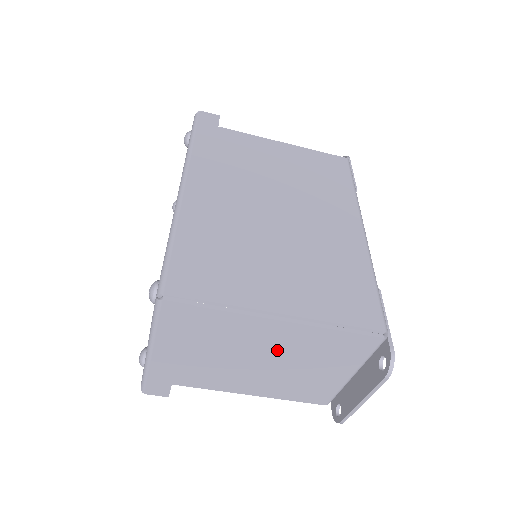
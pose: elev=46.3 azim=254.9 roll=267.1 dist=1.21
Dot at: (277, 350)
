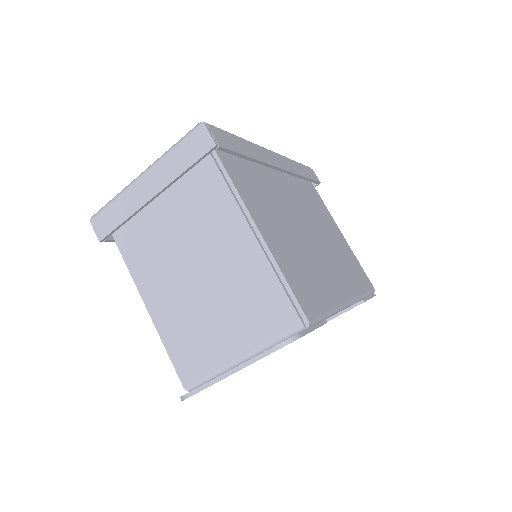
Dot at: (217, 262)
